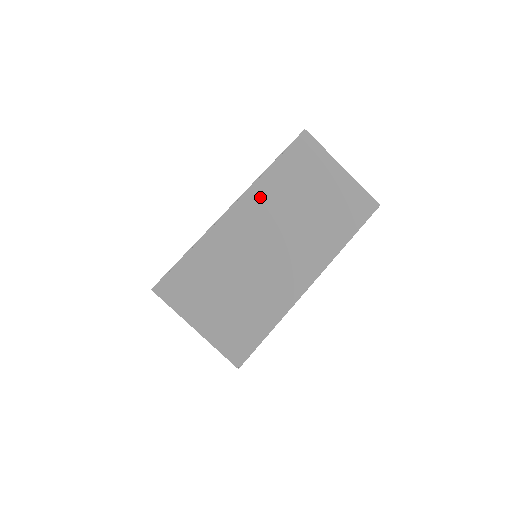
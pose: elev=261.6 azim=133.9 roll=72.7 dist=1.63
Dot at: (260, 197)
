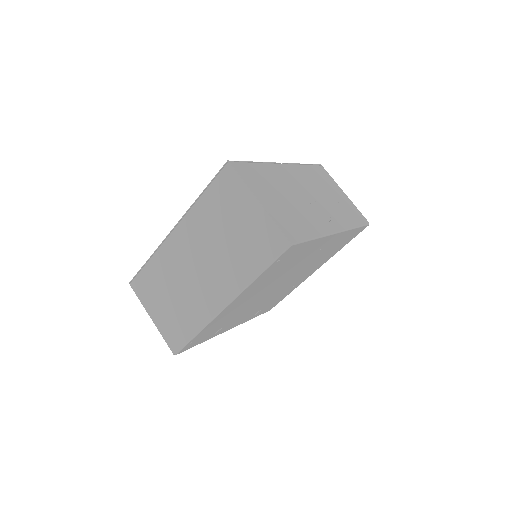
Dot at: (191, 224)
